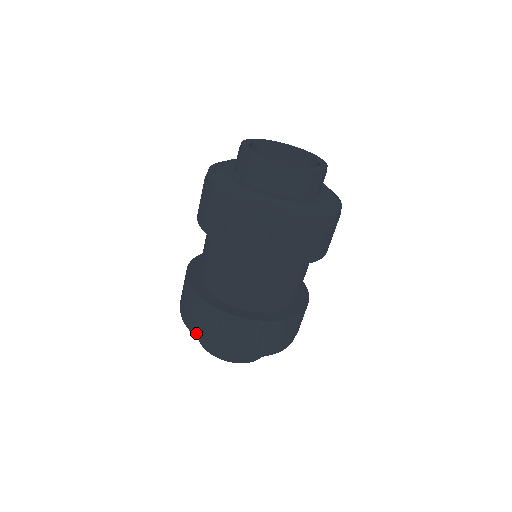
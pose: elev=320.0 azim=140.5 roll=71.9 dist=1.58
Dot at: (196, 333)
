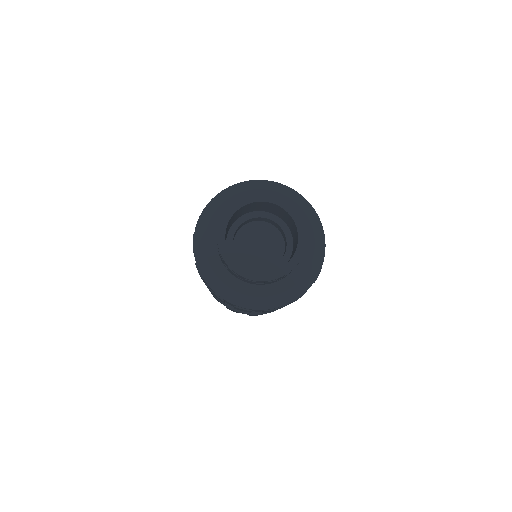
Dot at: occluded
